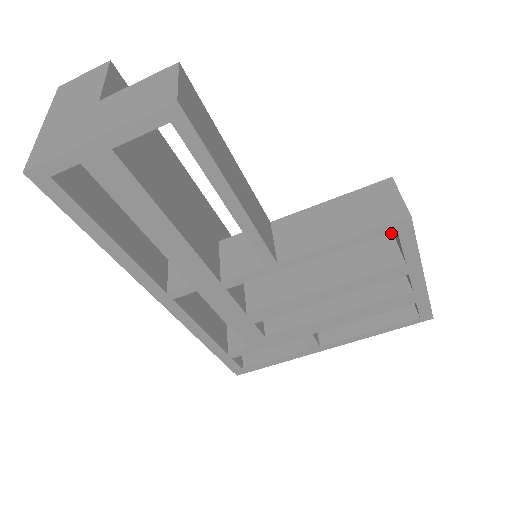
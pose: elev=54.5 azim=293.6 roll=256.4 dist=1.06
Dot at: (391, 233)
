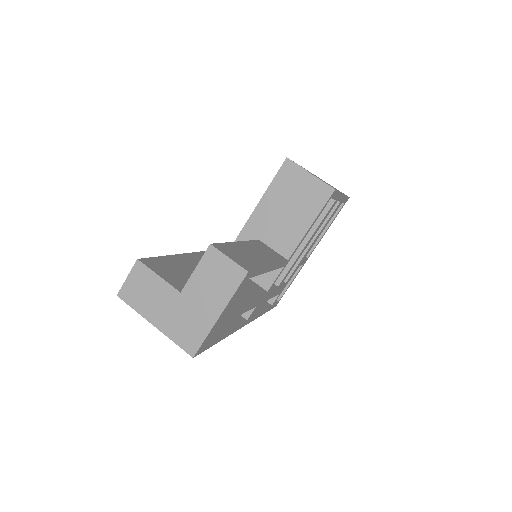
Dot at: occluded
